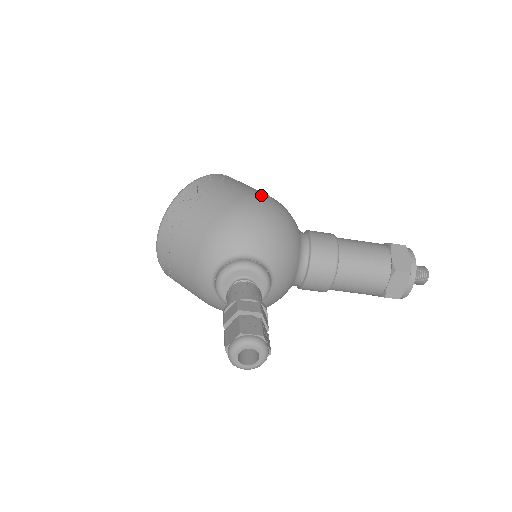
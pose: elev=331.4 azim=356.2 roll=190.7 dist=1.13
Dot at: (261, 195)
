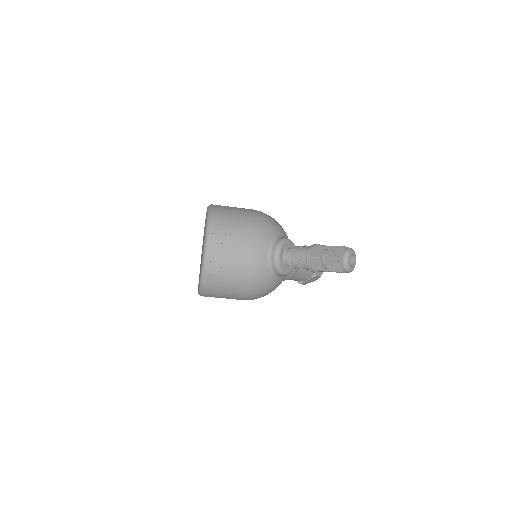
Dot at: occluded
